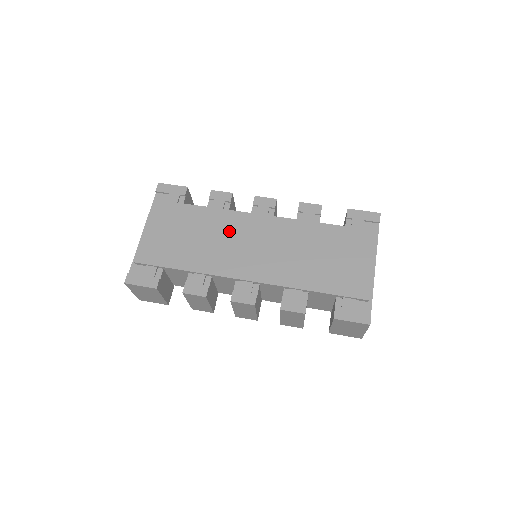
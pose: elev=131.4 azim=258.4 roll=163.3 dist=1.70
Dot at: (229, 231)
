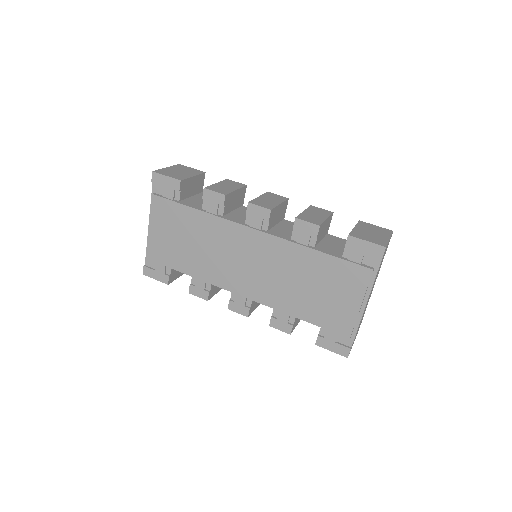
Dot at: (223, 242)
